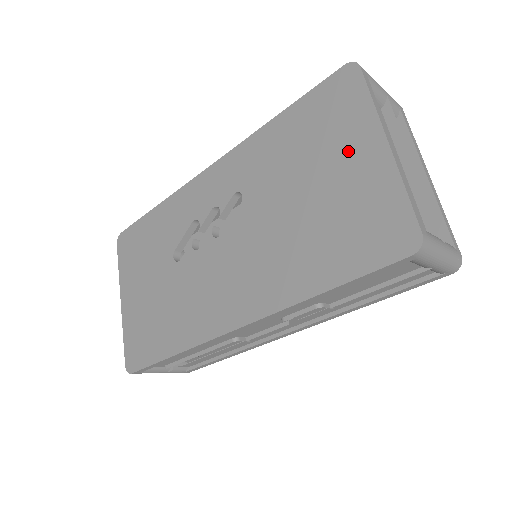
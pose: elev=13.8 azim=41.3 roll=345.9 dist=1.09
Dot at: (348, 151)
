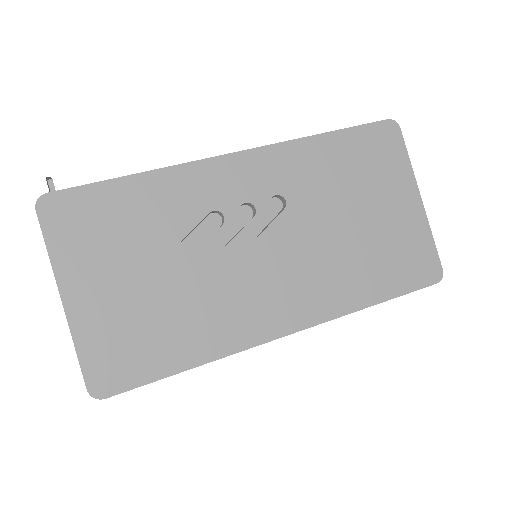
Dot at: (393, 194)
